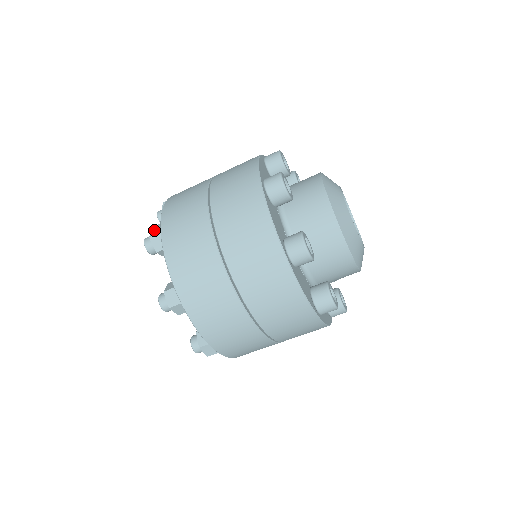
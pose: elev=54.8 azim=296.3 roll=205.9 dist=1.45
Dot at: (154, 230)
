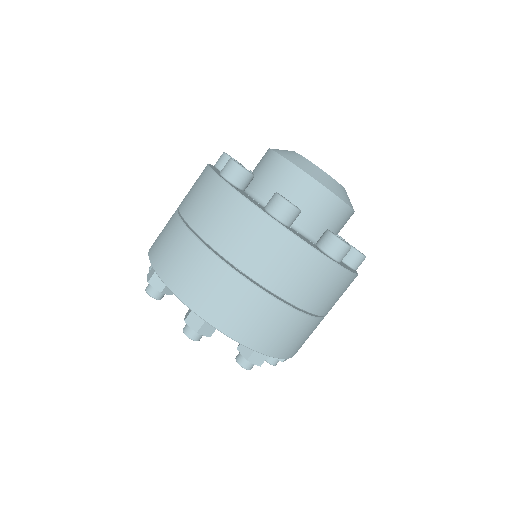
Dot at: (149, 275)
